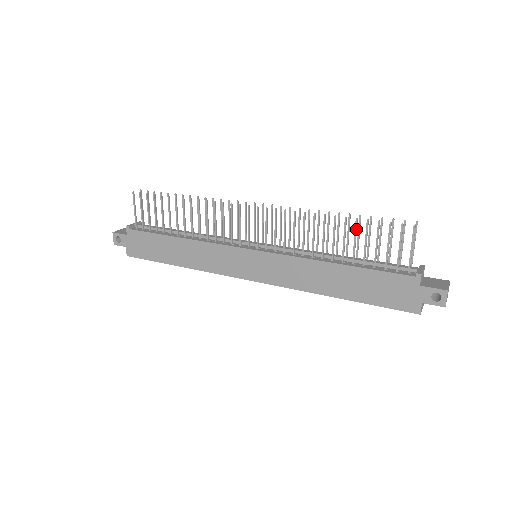
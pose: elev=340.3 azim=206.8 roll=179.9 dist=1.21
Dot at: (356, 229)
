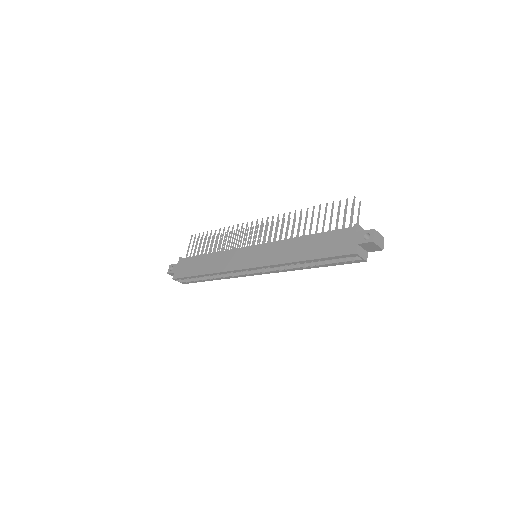
Dot at: (319, 211)
